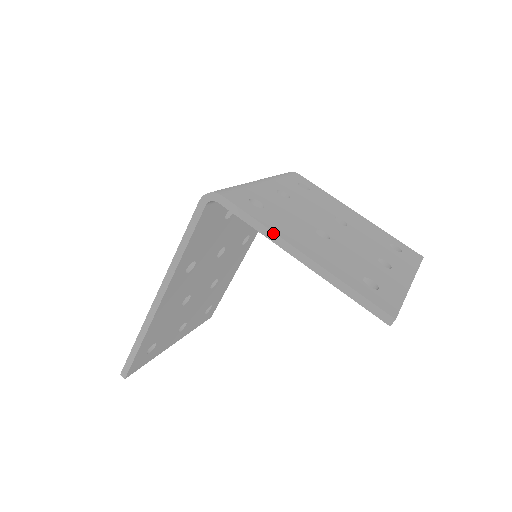
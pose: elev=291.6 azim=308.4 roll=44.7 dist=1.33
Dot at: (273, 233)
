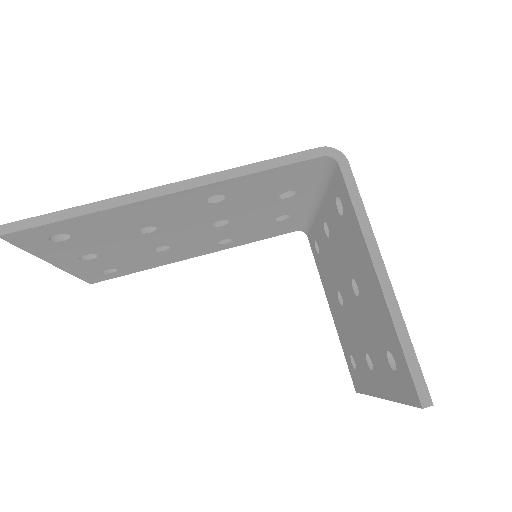
Dot at: (373, 234)
